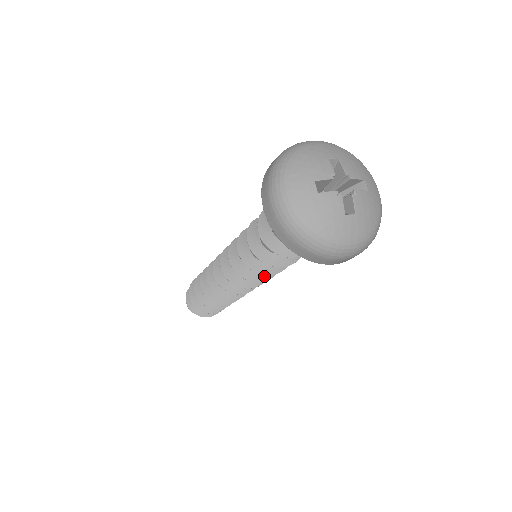
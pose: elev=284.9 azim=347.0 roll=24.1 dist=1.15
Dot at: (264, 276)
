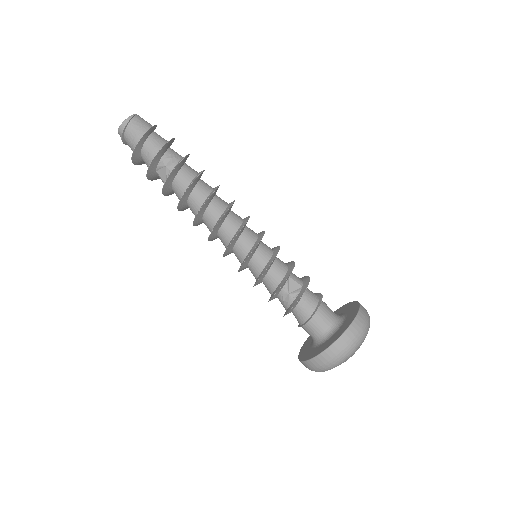
Dot at: occluded
